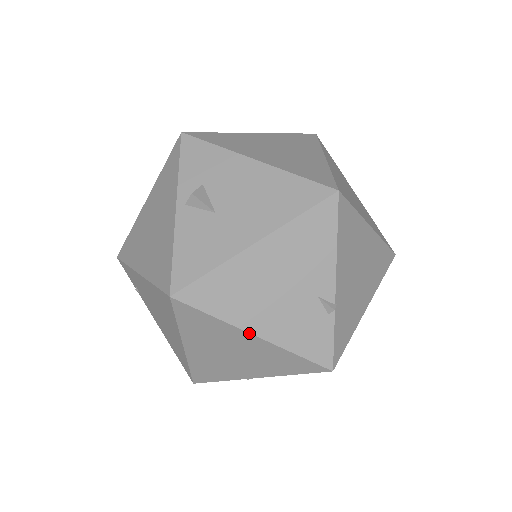
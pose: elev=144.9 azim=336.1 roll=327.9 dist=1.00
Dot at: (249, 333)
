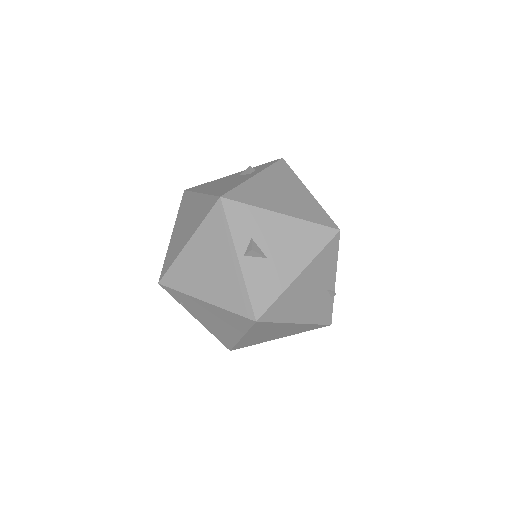
Dot at: (294, 323)
